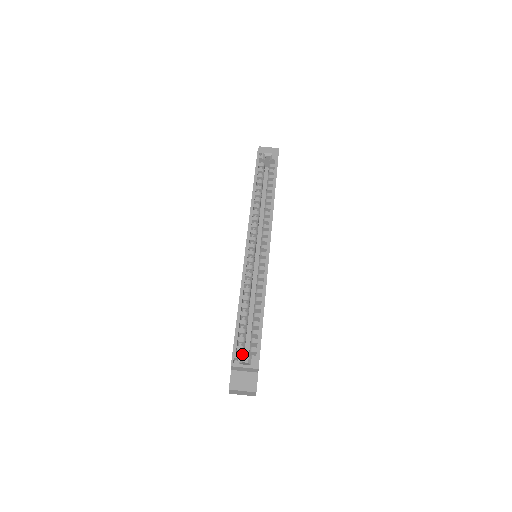
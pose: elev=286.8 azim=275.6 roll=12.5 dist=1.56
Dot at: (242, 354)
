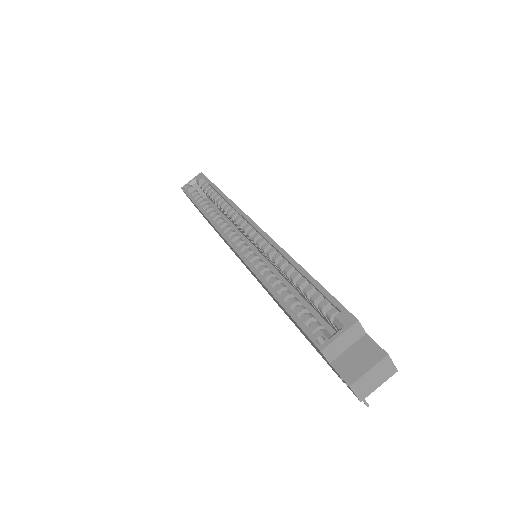
Dot at: occluded
